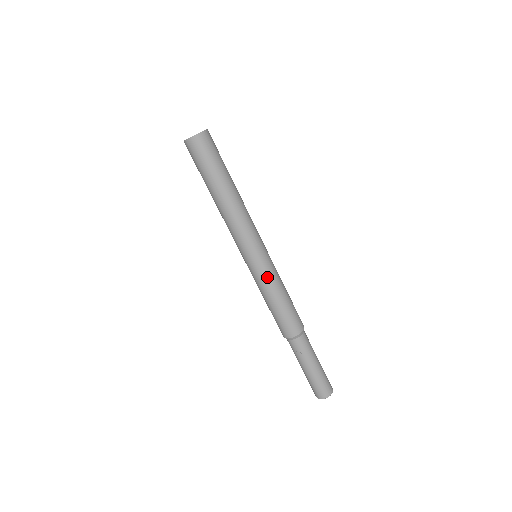
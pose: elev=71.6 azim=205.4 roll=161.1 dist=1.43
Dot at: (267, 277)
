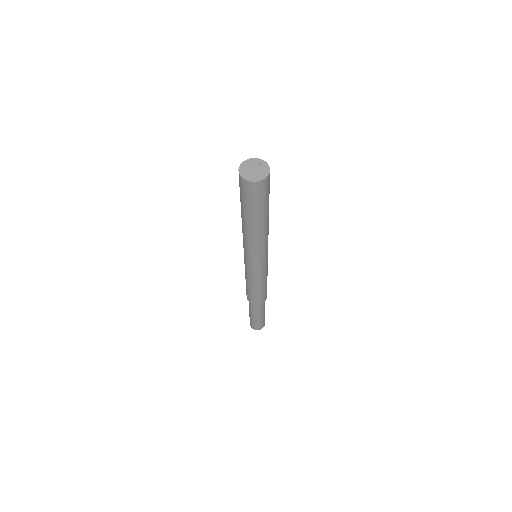
Dot at: (252, 275)
